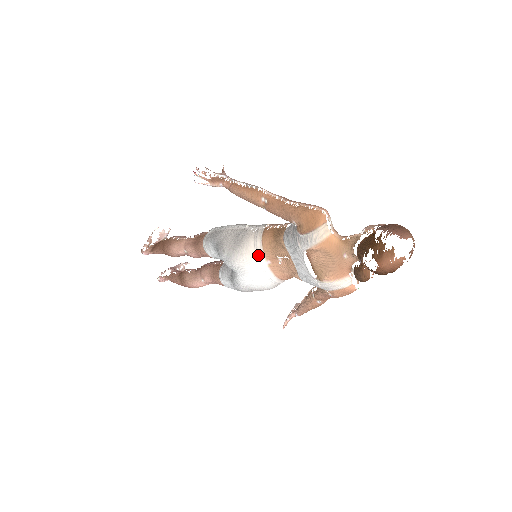
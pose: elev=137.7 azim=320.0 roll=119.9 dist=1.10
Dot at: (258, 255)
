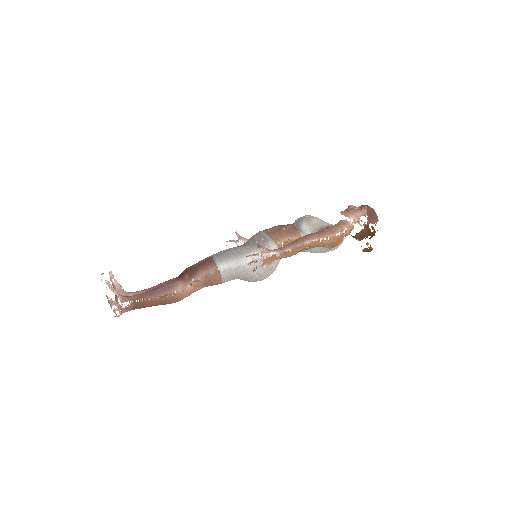
Dot at: occluded
